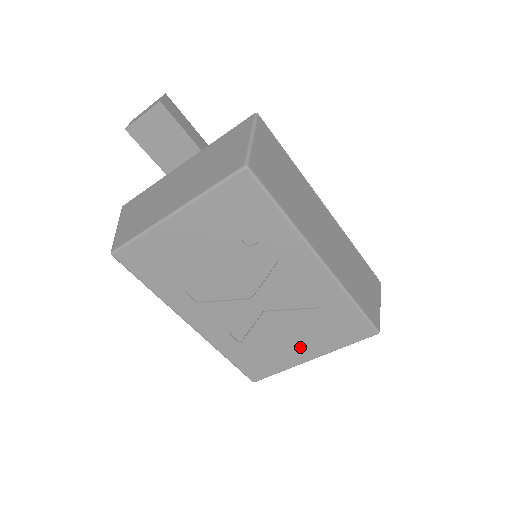
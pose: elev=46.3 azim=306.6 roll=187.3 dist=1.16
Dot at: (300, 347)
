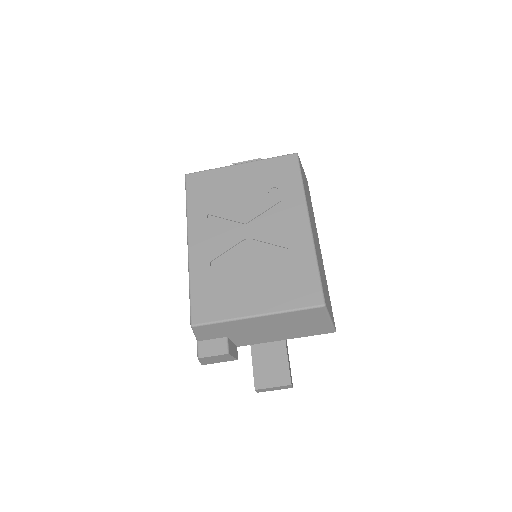
Dot at: (255, 296)
